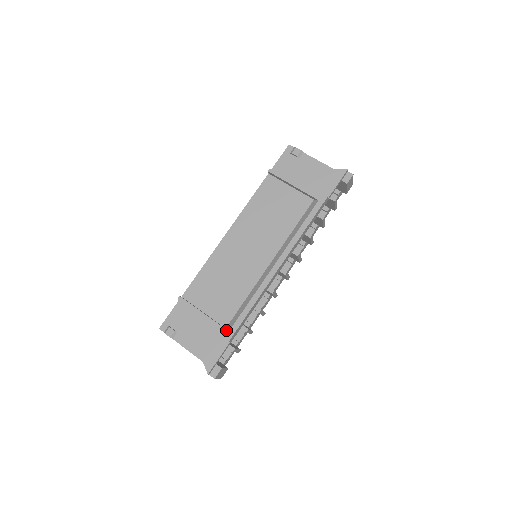
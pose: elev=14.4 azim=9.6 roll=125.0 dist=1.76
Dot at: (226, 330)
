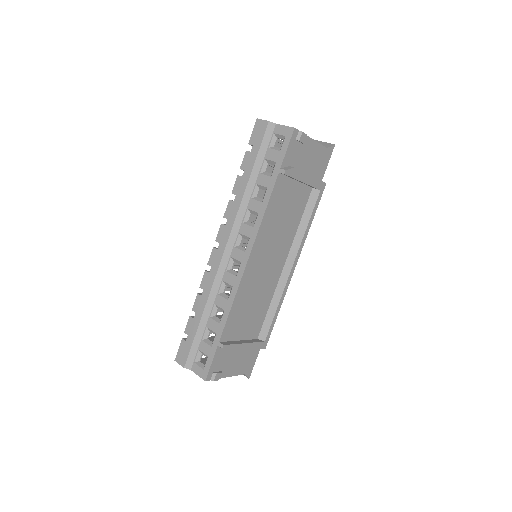
Dot at: (263, 342)
